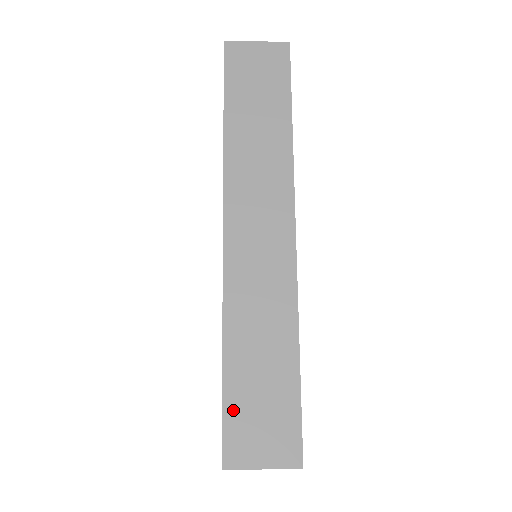
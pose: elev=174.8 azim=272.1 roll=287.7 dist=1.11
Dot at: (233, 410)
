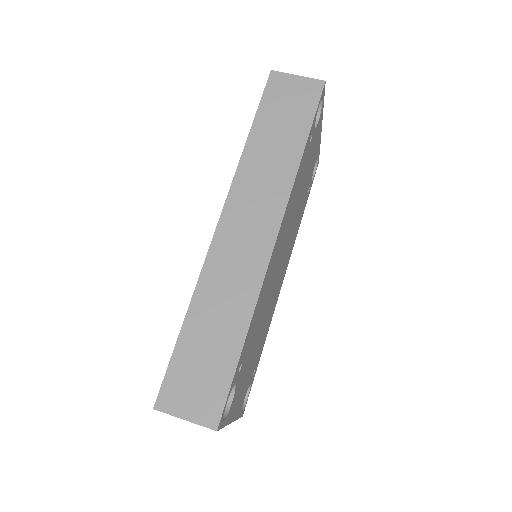
Dot at: (178, 365)
